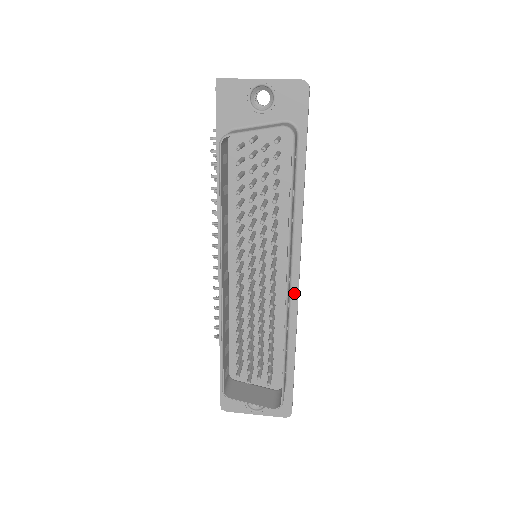
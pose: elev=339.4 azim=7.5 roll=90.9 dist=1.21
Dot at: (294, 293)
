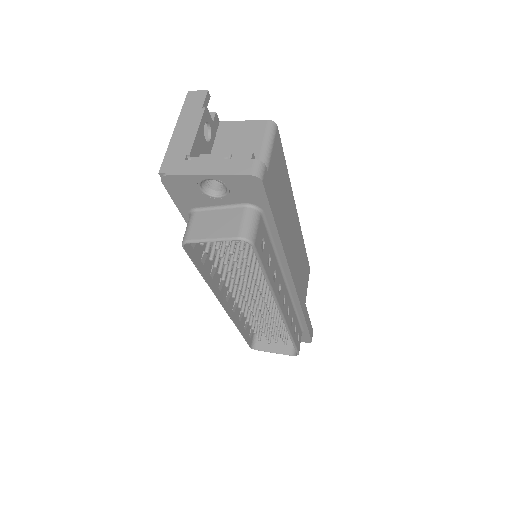
Dot at: (294, 295)
